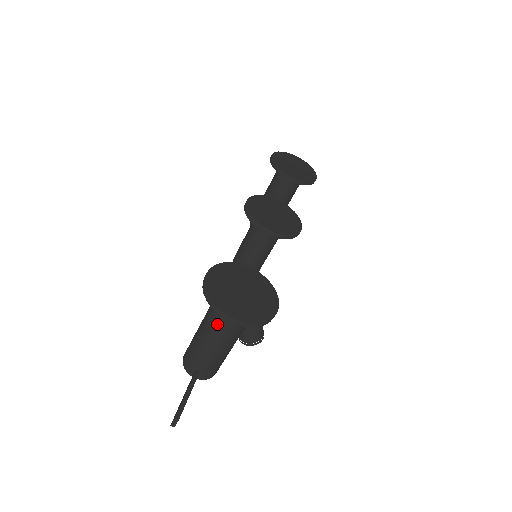
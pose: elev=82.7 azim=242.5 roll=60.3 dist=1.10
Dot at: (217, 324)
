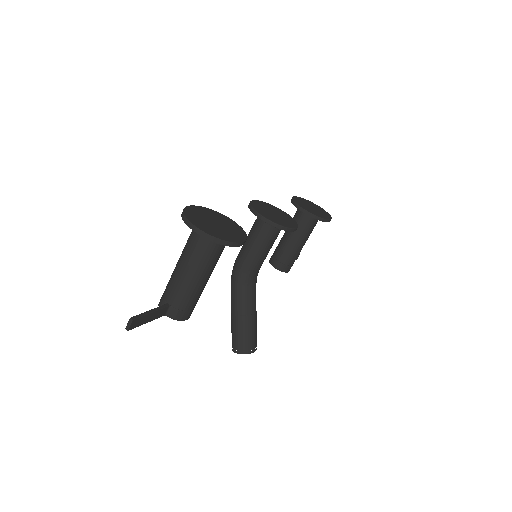
Dot at: (189, 249)
